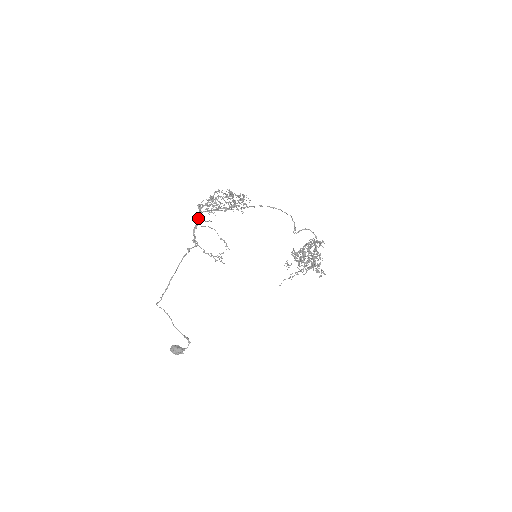
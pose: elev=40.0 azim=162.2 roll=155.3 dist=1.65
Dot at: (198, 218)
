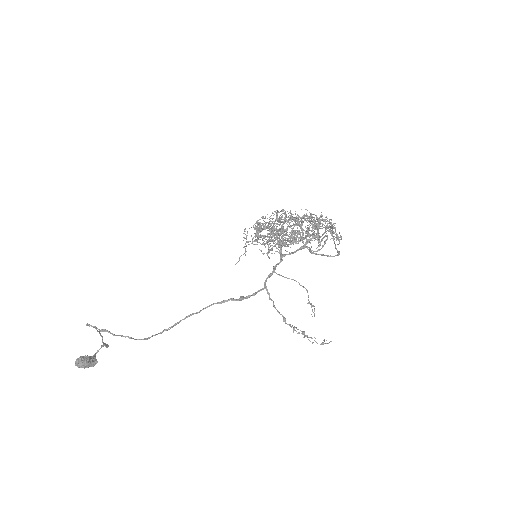
Dot at: (268, 251)
